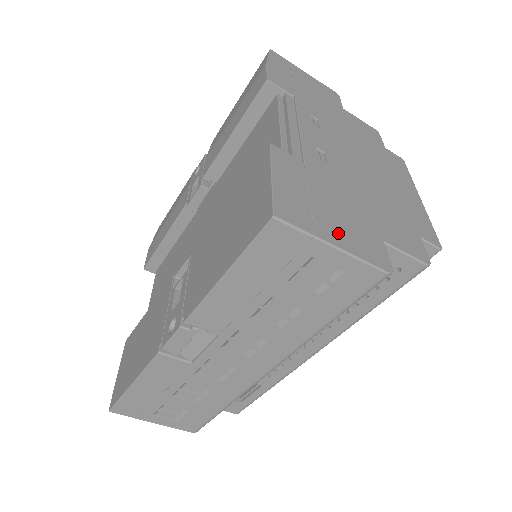
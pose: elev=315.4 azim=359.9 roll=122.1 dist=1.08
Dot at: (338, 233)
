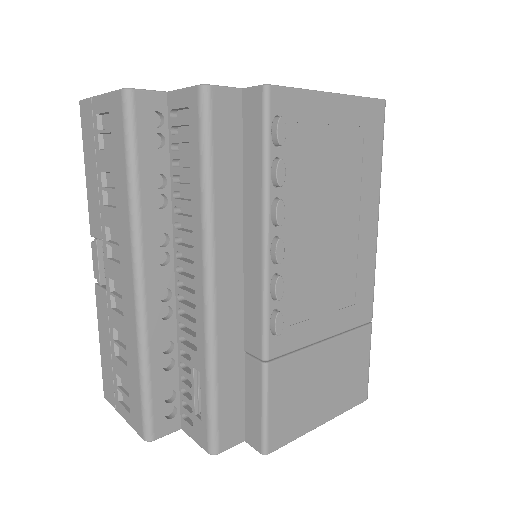
Dot at: occluded
